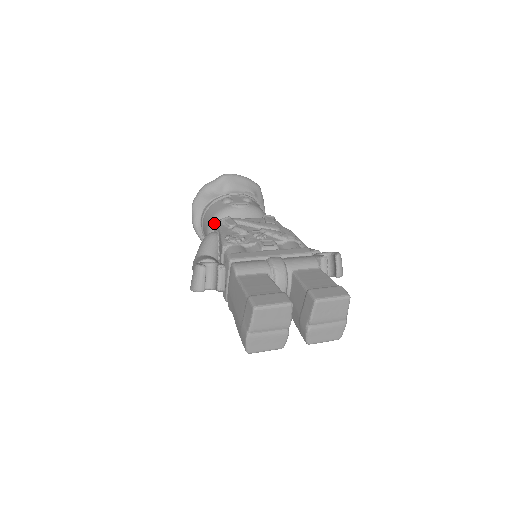
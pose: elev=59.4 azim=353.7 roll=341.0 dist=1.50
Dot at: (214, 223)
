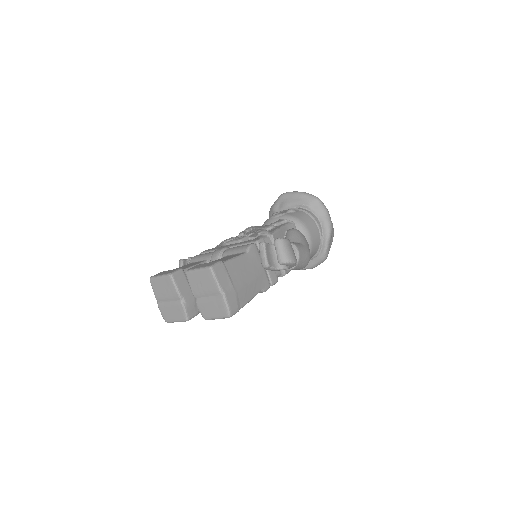
Dot at: occluded
